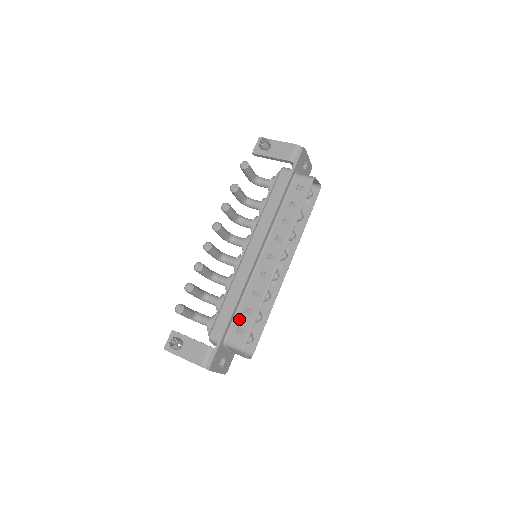
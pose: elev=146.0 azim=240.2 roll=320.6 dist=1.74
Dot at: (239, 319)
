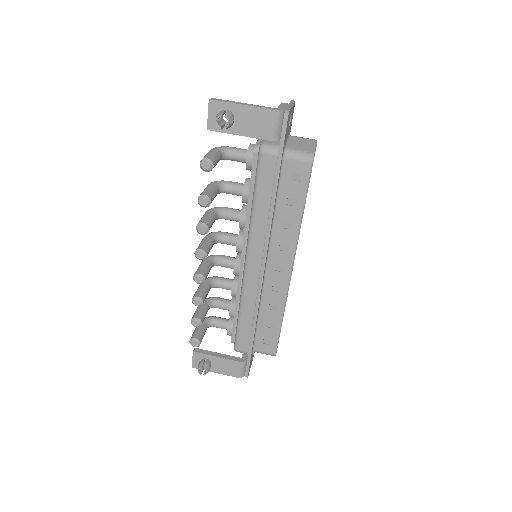
Dot at: (262, 333)
